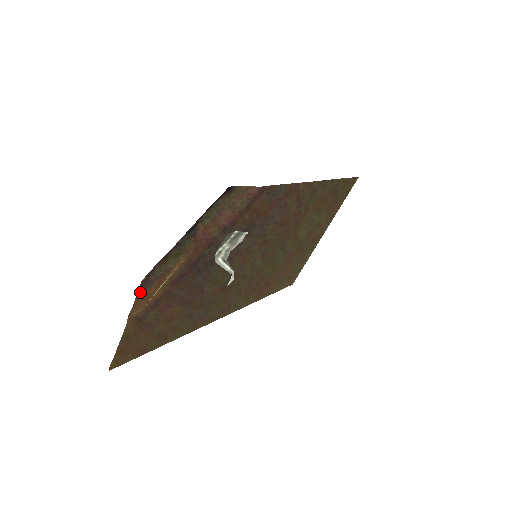
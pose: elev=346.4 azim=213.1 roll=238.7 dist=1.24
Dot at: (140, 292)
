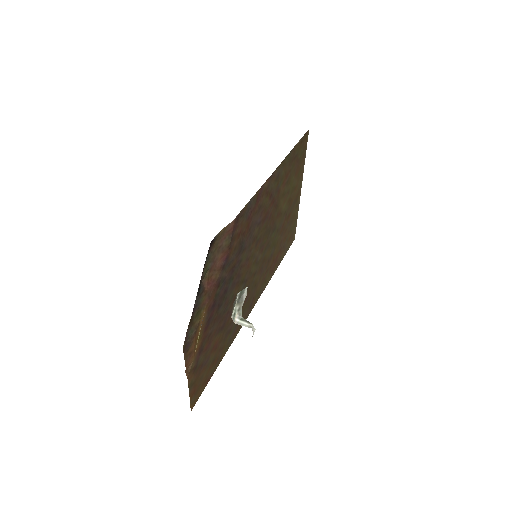
Dot at: (185, 355)
